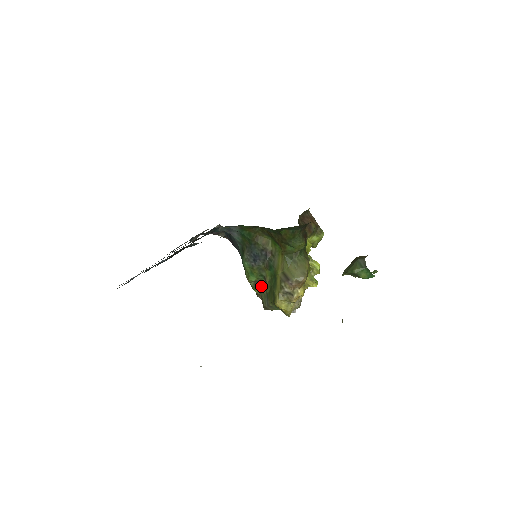
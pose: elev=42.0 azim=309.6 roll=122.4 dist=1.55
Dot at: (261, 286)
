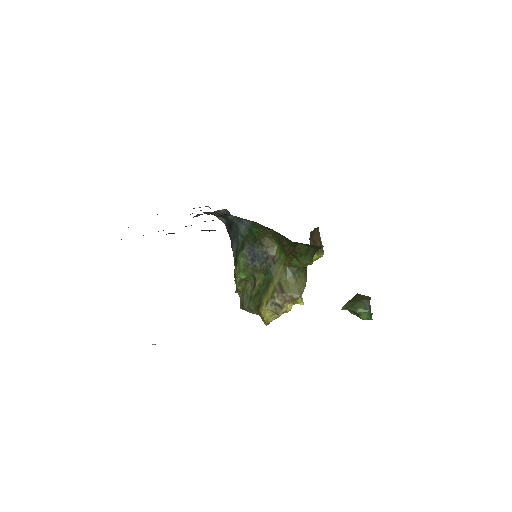
Dot at: (247, 285)
